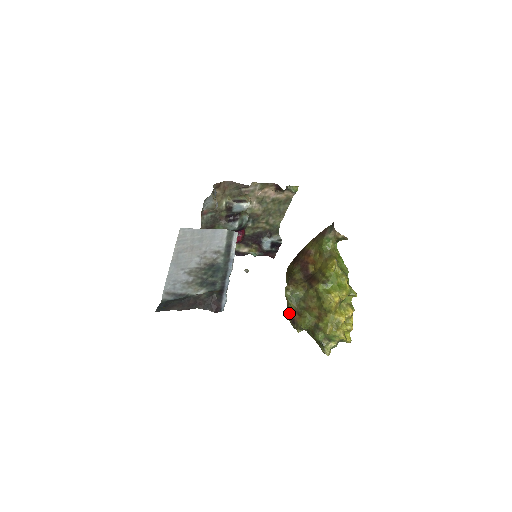
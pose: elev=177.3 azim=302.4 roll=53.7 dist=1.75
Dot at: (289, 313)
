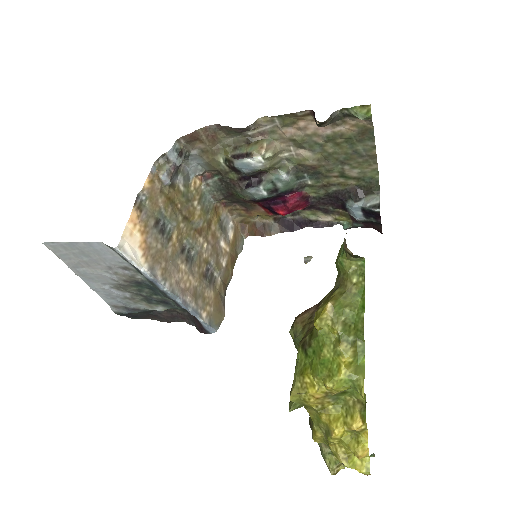
Dot at: occluded
